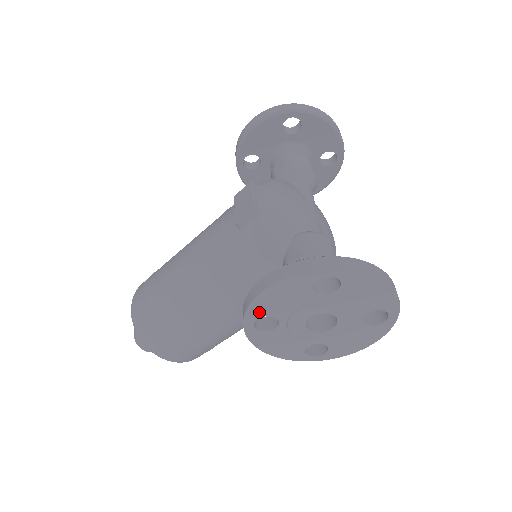
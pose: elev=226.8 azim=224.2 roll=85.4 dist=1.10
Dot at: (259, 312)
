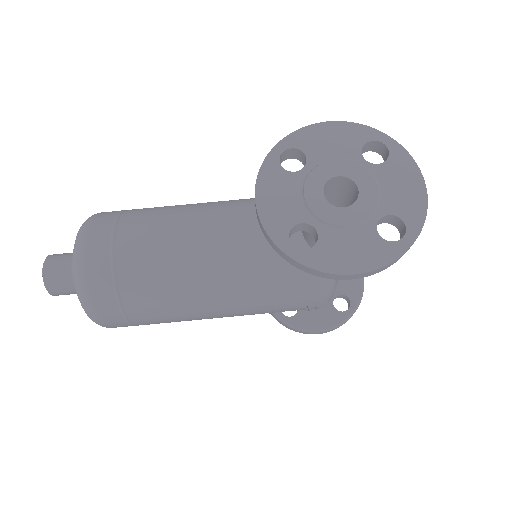
Dot at: (300, 142)
